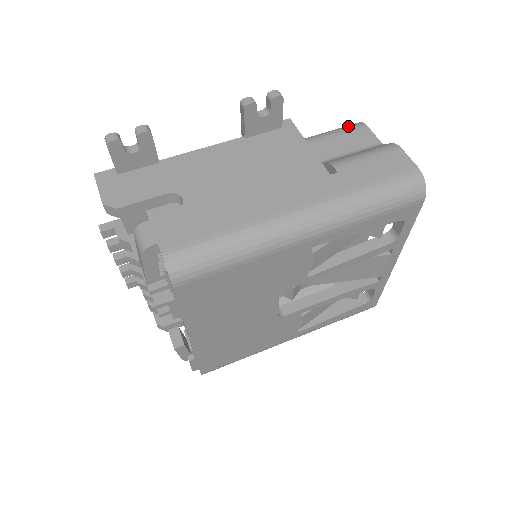
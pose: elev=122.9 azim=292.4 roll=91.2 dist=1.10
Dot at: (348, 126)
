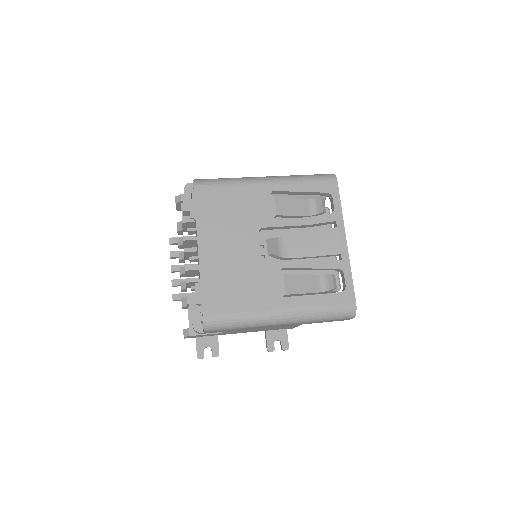
Dot at: occluded
